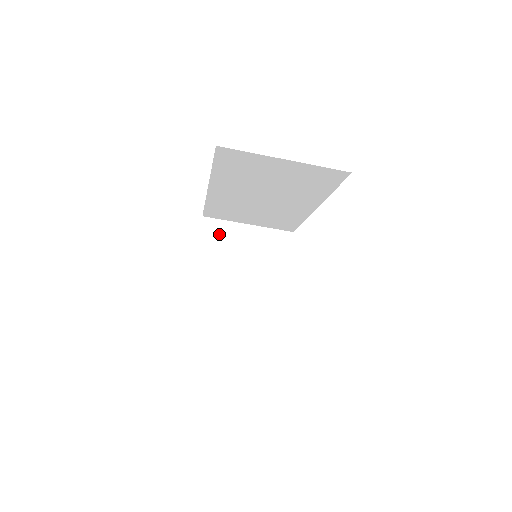
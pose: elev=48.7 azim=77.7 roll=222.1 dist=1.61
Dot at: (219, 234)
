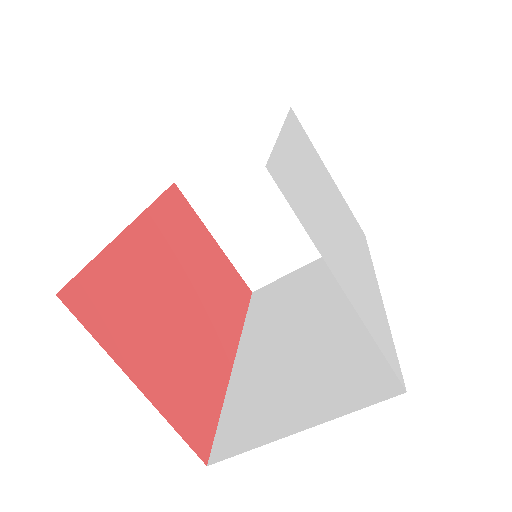
Dot at: (208, 187)
